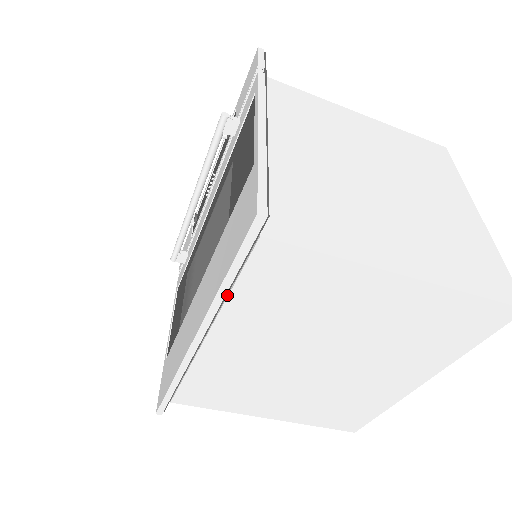
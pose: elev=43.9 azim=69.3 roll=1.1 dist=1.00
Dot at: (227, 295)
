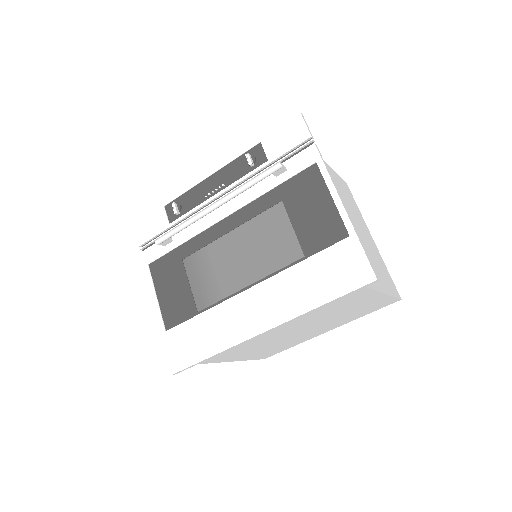
Dot at: occluded
